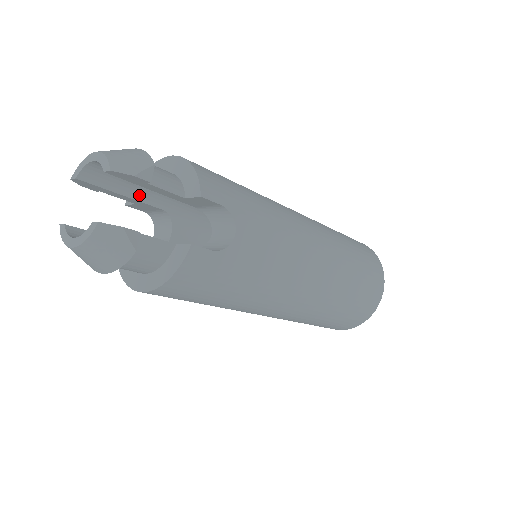
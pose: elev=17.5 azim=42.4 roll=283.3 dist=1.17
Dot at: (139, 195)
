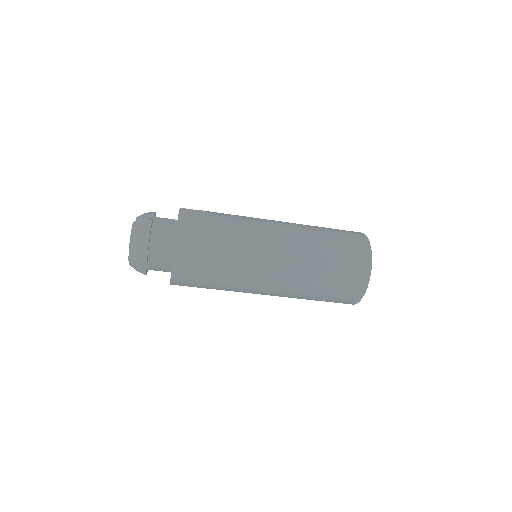
Dot at: occluded
